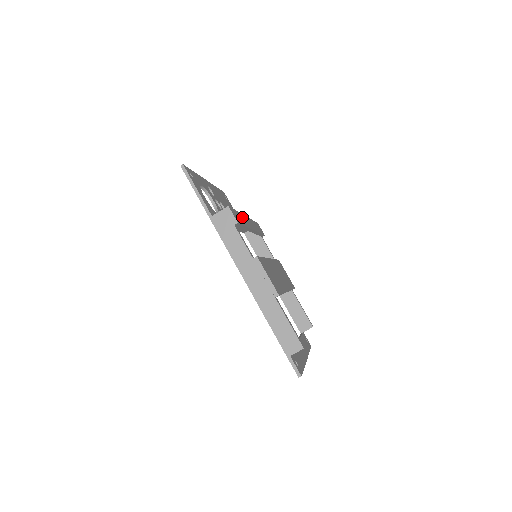
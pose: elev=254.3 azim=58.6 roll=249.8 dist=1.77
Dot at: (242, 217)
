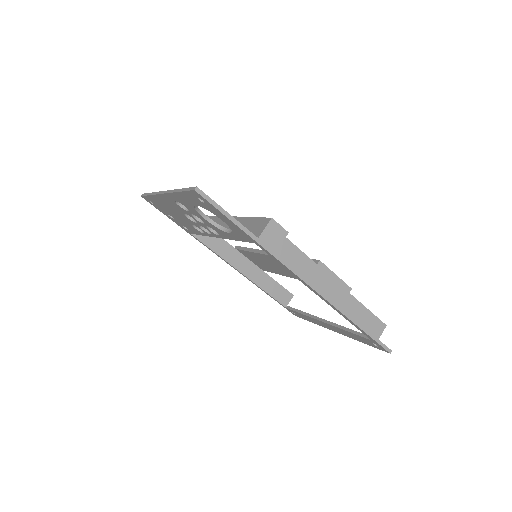
Dot at: occluded
